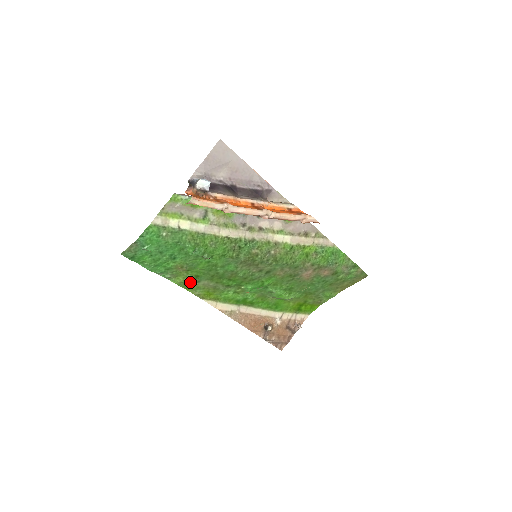
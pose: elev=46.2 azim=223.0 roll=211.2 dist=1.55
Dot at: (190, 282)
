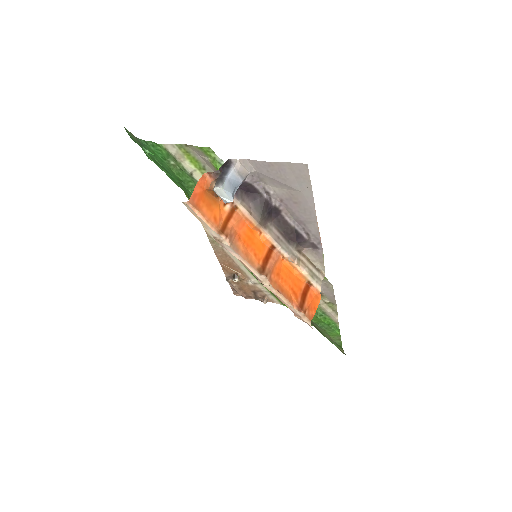
Dot at: occluded
